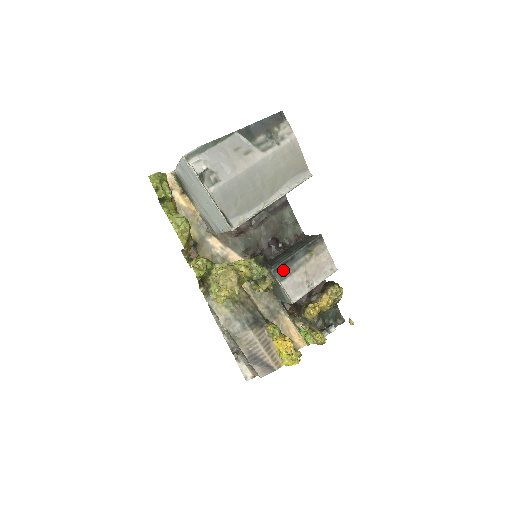
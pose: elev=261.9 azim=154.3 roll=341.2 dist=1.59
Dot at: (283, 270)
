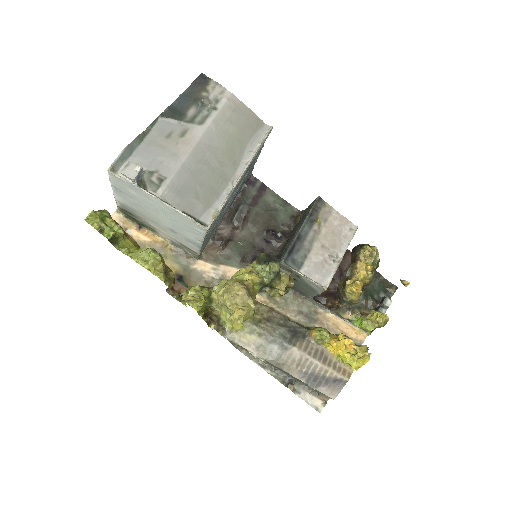
Dot at: (295, 256)
